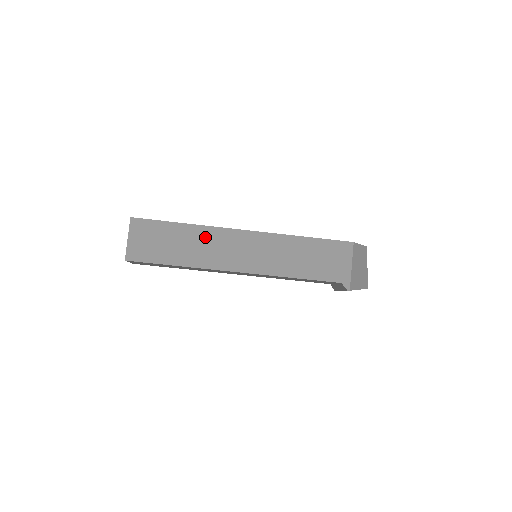
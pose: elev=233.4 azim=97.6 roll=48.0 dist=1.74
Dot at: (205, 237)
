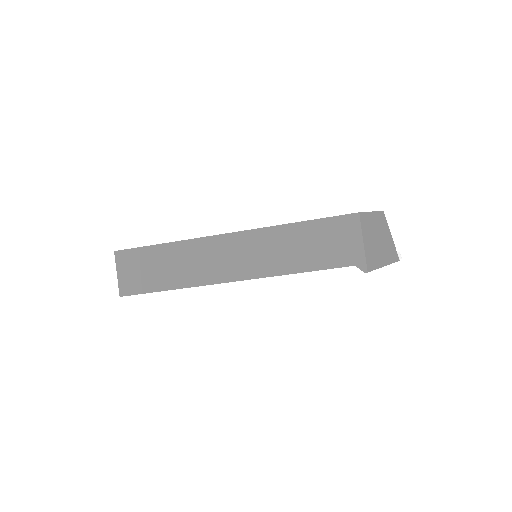
Dot at: (190, 252)
